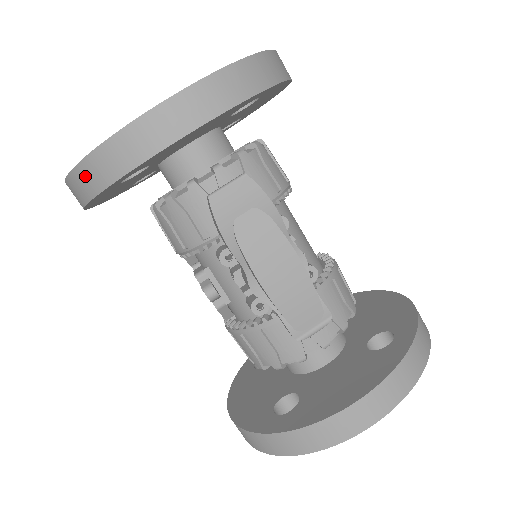
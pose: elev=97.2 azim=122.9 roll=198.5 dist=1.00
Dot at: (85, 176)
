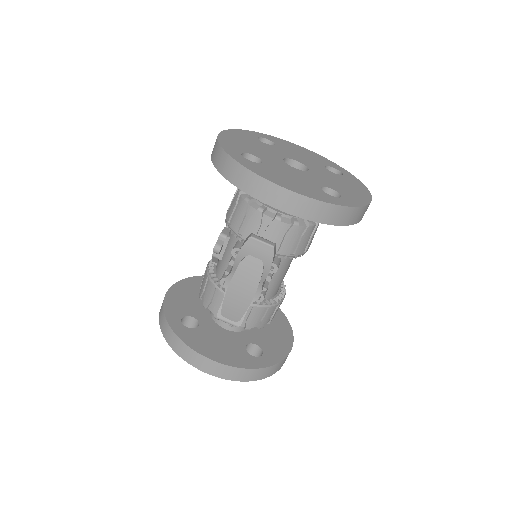
Dot at: (223, 159)
